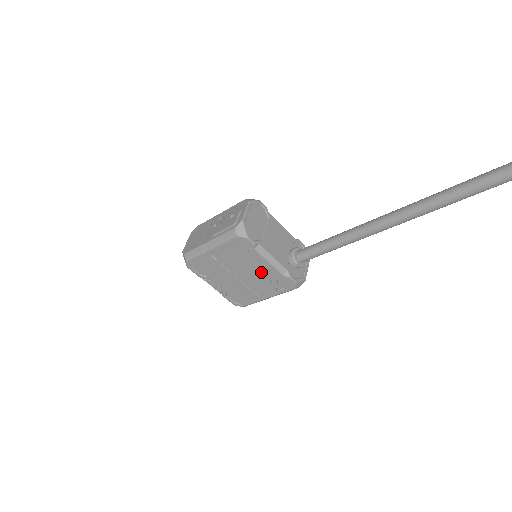
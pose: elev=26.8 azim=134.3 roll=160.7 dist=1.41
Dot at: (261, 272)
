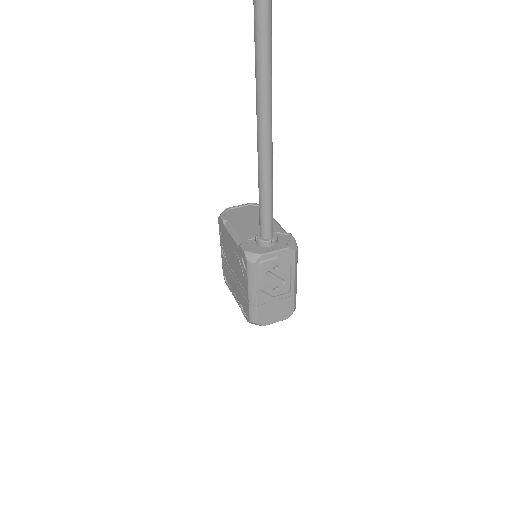
Dot at: (234, 253)
